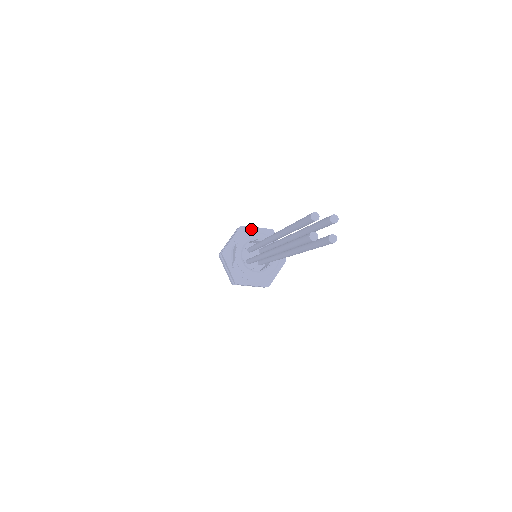
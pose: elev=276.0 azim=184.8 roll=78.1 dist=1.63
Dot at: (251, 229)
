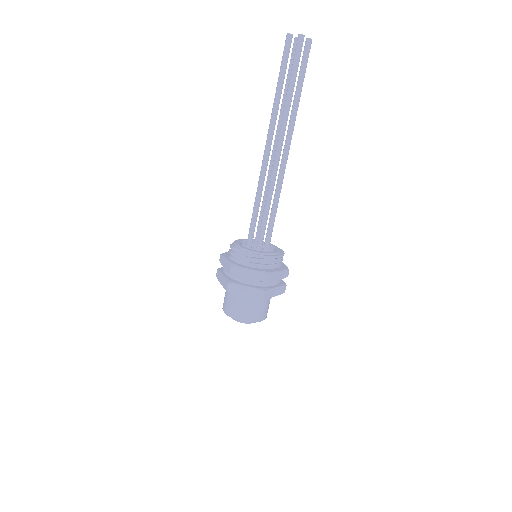
Dot at: occluded
